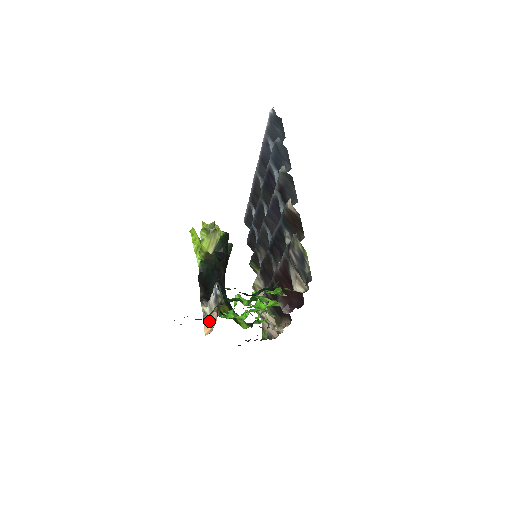
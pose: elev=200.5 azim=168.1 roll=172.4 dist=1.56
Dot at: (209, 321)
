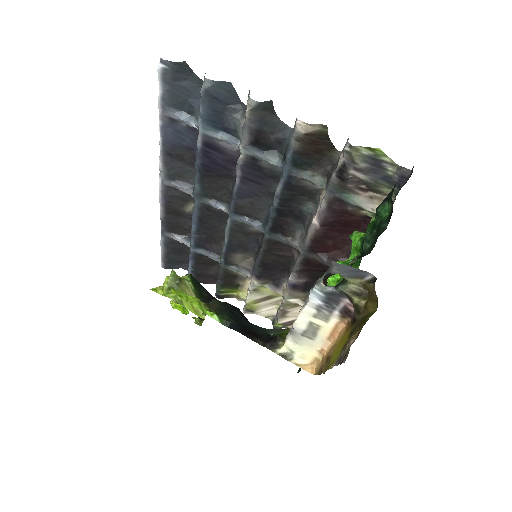
Dot at: (304, 354)
